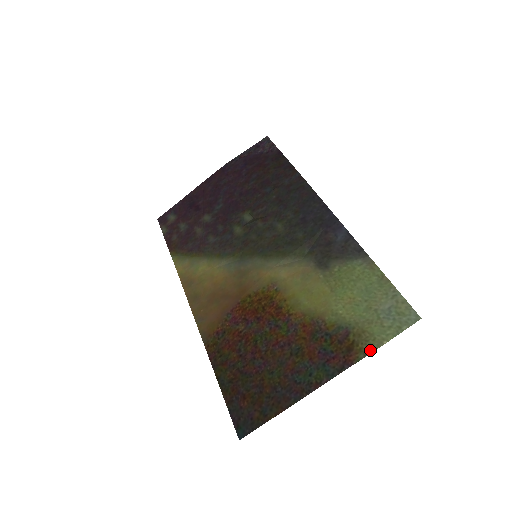
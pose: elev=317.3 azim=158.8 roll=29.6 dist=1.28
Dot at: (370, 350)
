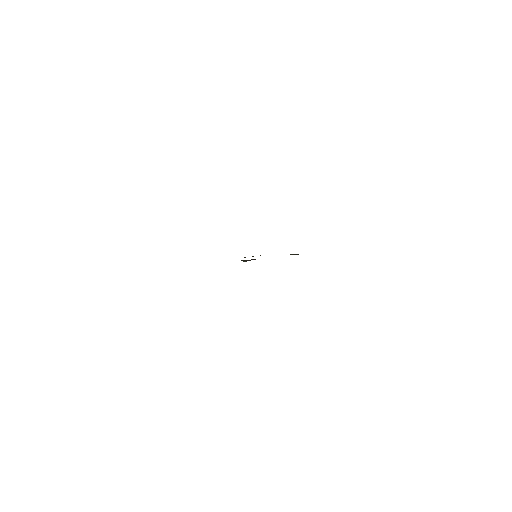
Dot at: occluded
